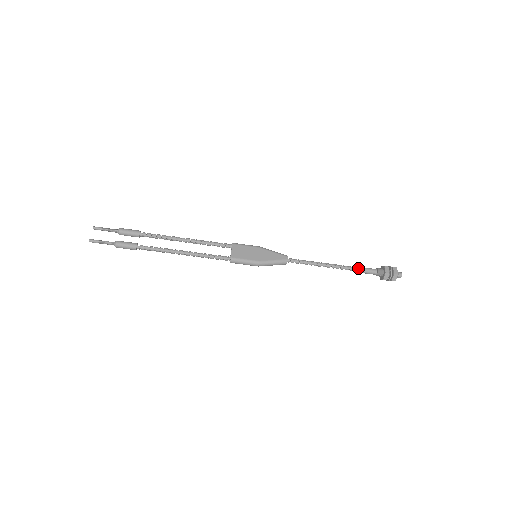
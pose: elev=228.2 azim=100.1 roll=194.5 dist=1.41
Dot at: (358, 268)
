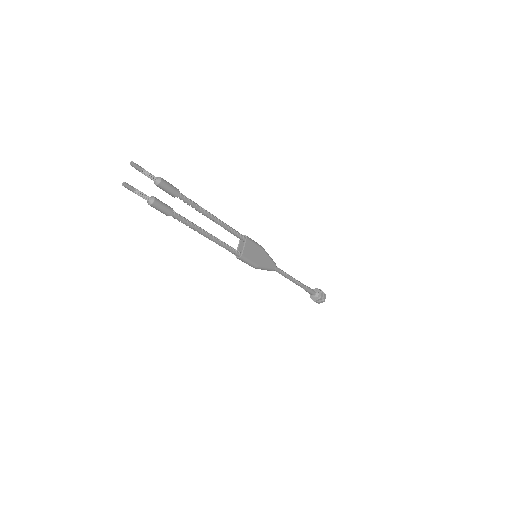
Dot at: (308, 288)
